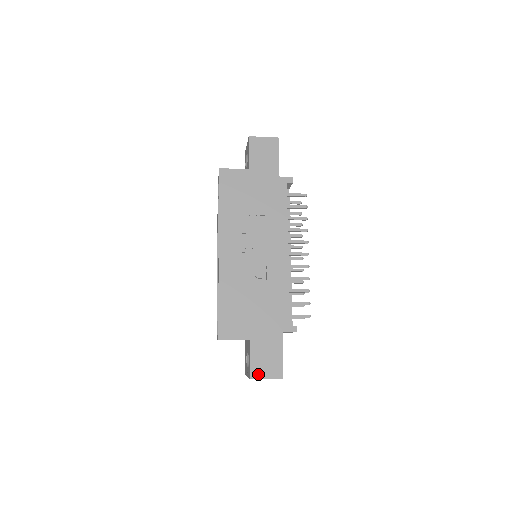
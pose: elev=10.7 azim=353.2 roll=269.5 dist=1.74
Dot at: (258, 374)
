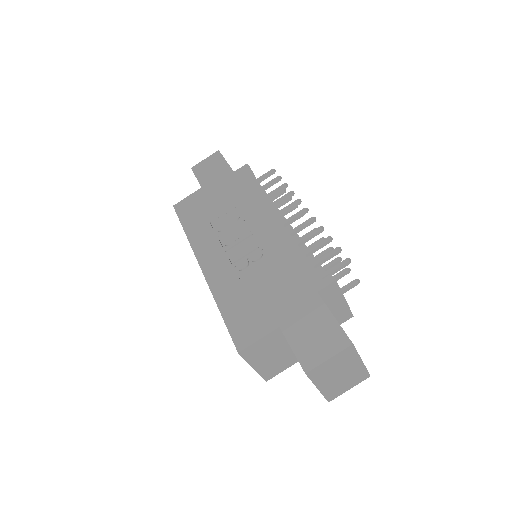
Dot at: (313, 360)
